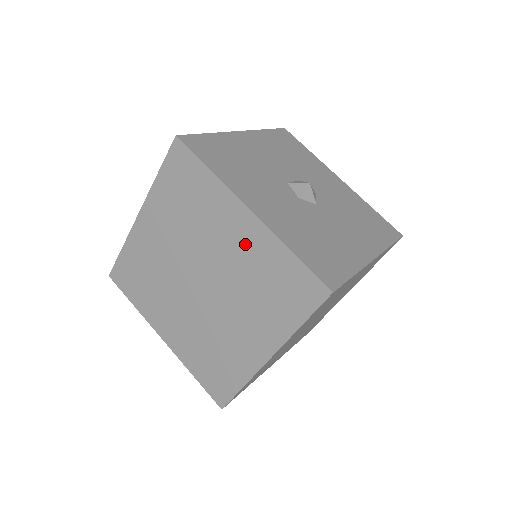
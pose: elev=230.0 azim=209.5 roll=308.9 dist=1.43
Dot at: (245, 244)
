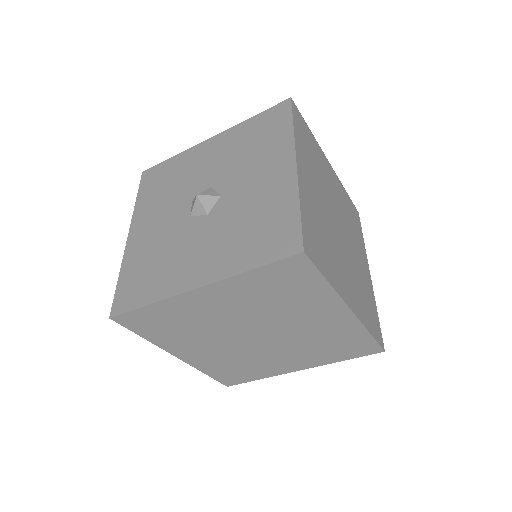
Dot at: (230, 300)
